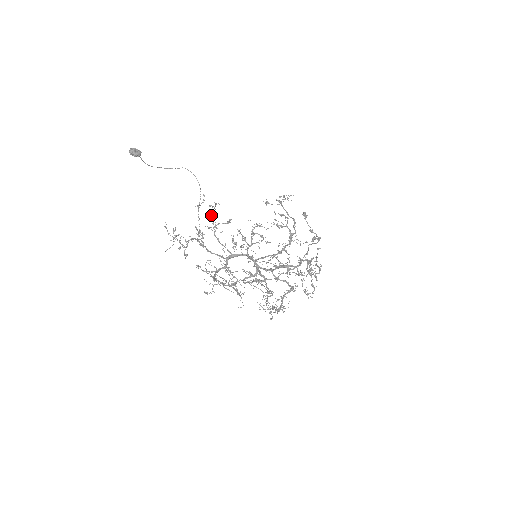
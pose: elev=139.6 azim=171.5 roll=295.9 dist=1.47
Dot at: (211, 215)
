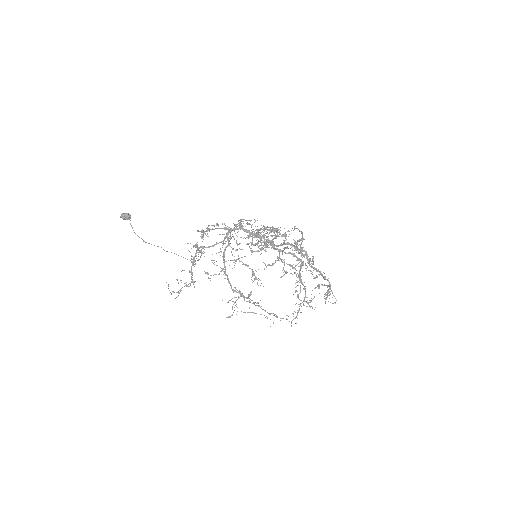
Dot at: occluded
